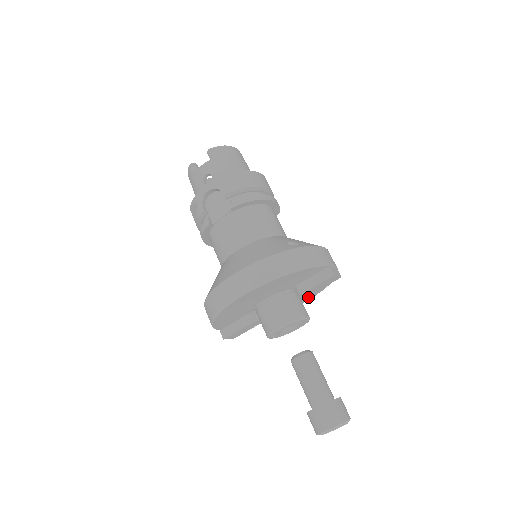
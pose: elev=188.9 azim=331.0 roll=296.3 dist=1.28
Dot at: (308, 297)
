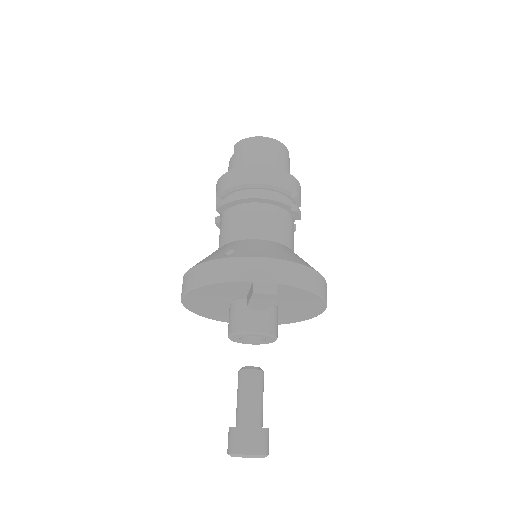
Dot at: (315, 307)
